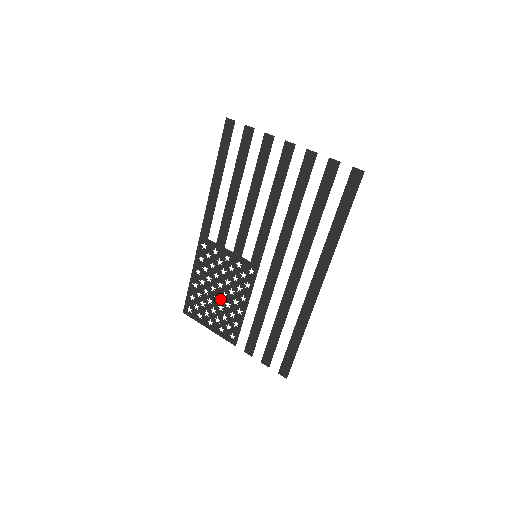
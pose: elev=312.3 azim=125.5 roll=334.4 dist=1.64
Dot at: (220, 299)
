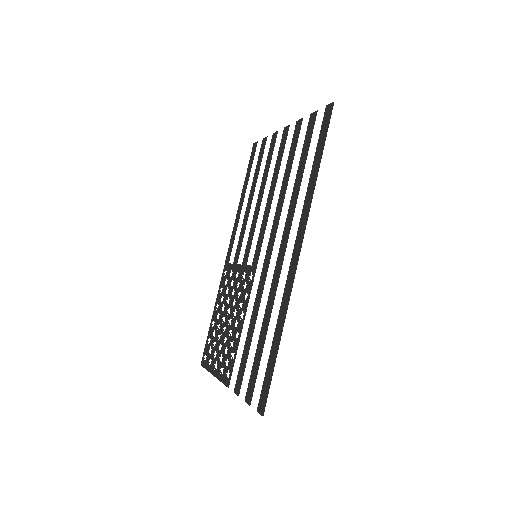
Dot at: (226, 328)
